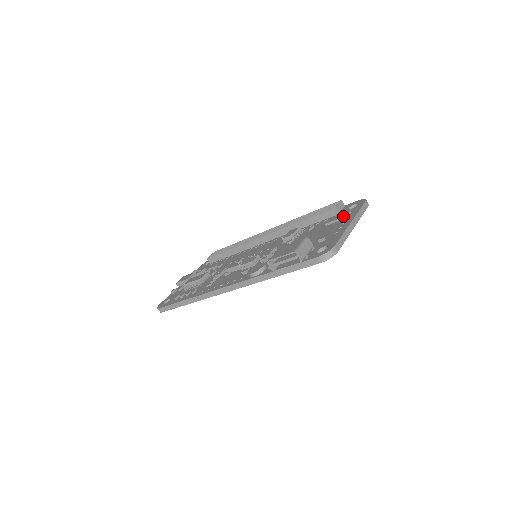
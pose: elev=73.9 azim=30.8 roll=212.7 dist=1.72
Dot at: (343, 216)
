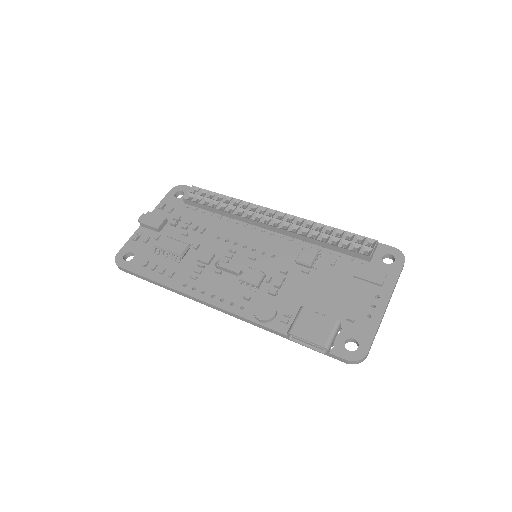
Dot at: (378, 282)
